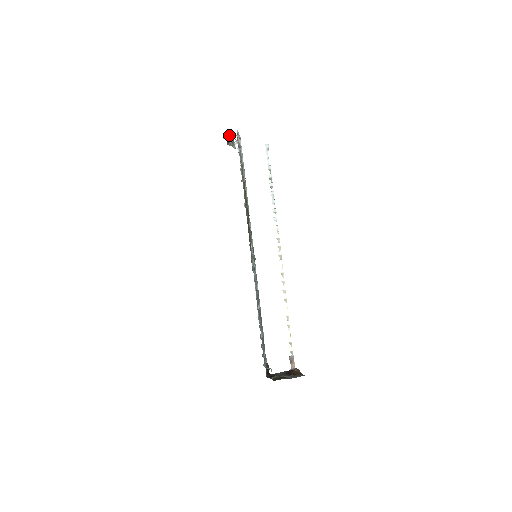
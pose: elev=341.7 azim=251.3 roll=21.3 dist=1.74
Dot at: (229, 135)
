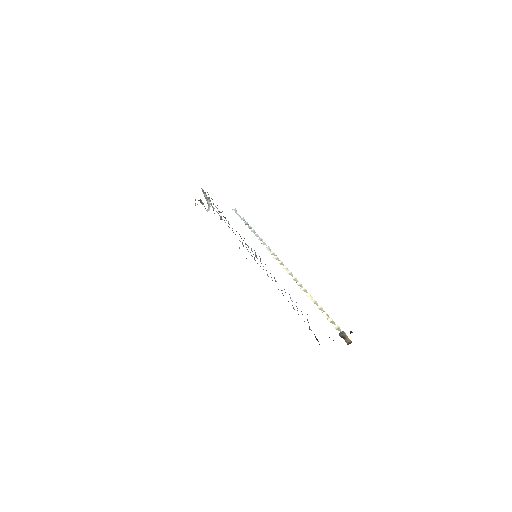
Dot at: (199, 200)
